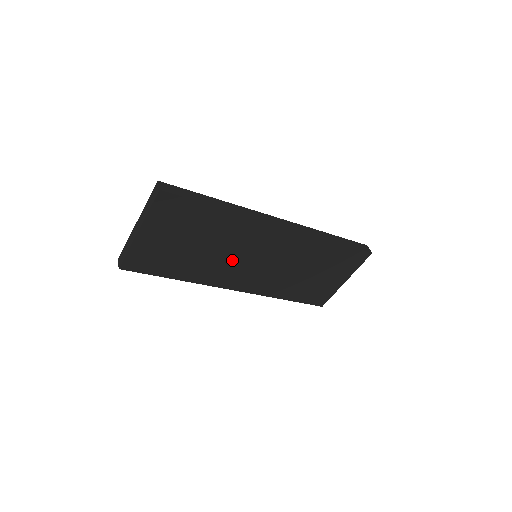
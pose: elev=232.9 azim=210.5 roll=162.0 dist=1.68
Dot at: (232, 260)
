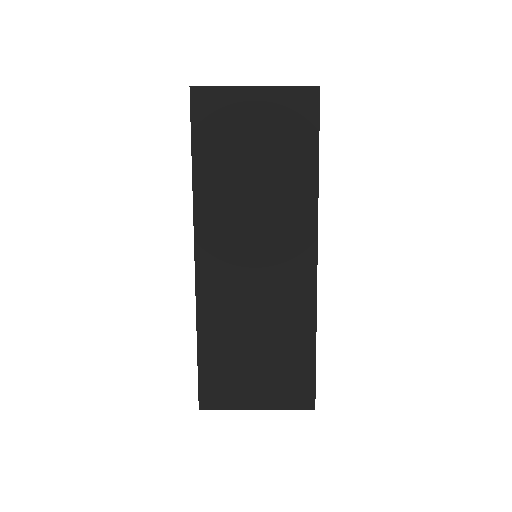
Dot at: (246, 223)
